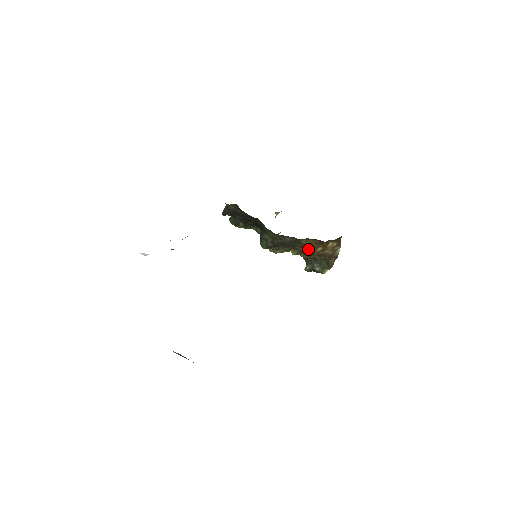
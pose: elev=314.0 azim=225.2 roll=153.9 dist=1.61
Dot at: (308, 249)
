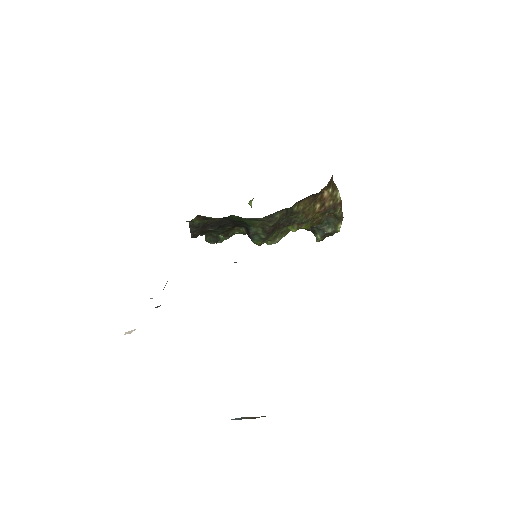
Dot at: (306, 214)
